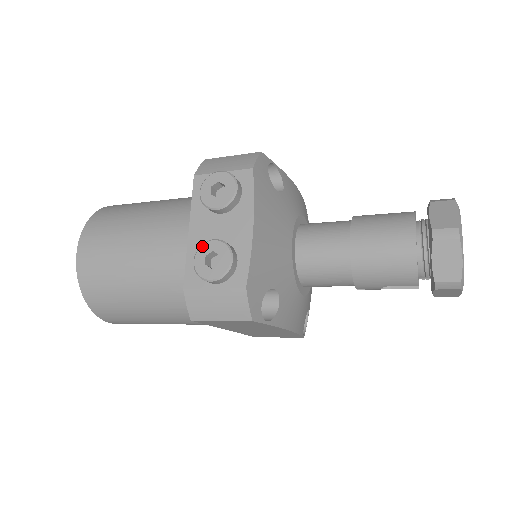
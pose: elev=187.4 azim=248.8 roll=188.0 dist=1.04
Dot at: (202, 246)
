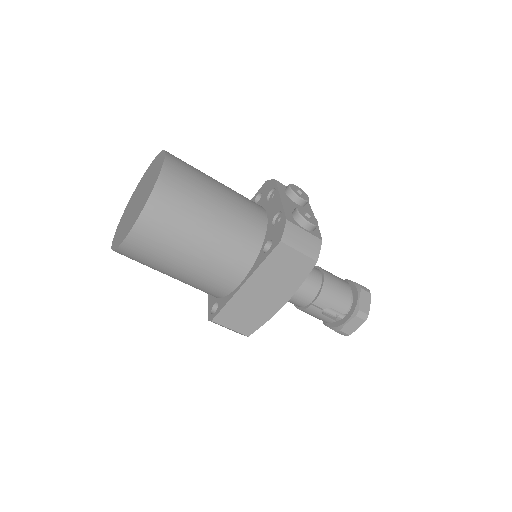
Dot at: (300, 207)
